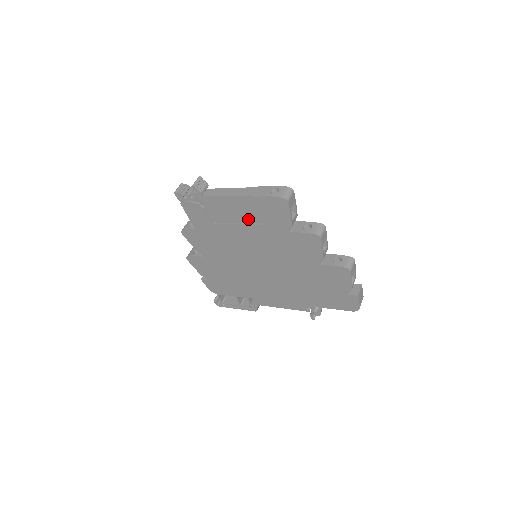
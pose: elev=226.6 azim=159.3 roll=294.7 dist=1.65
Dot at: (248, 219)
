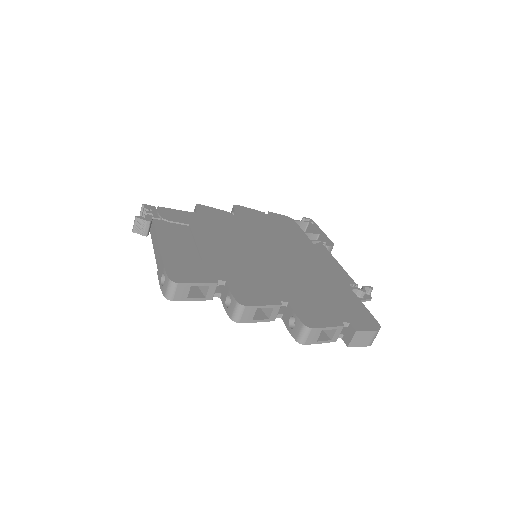
Dot at: occluded
